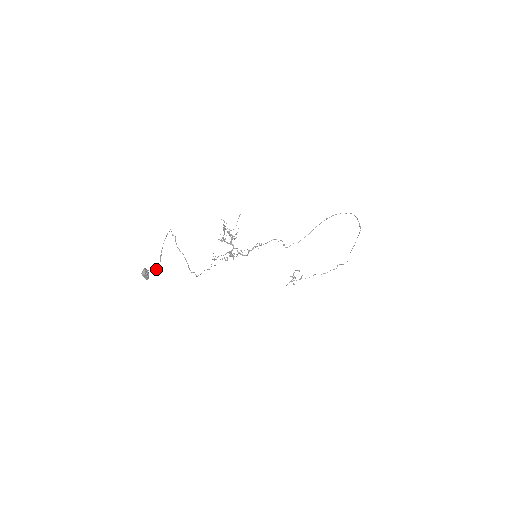
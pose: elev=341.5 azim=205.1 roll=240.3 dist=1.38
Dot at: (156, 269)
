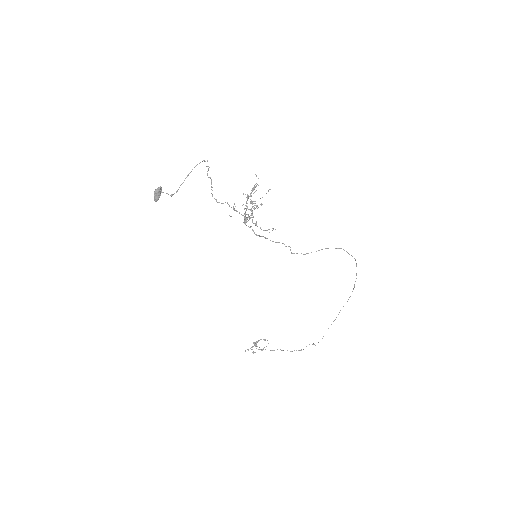
Dot at: (170, 195)
